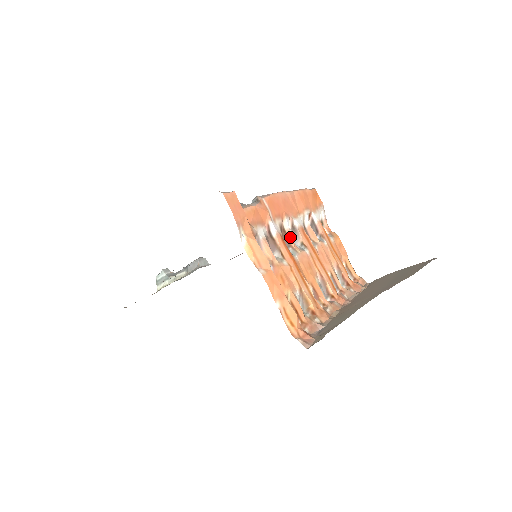
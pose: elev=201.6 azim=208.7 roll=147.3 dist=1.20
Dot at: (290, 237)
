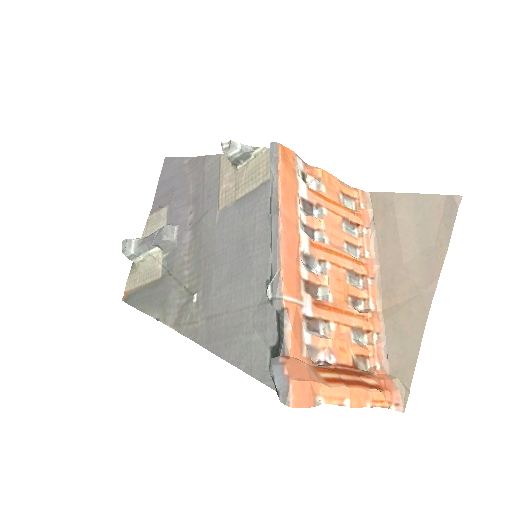
Dot at: (313, 279)
